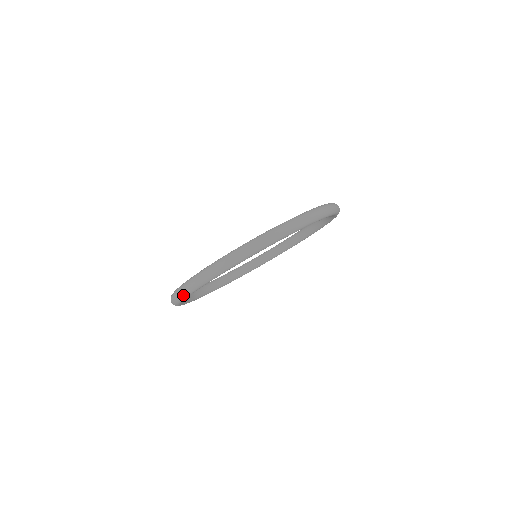
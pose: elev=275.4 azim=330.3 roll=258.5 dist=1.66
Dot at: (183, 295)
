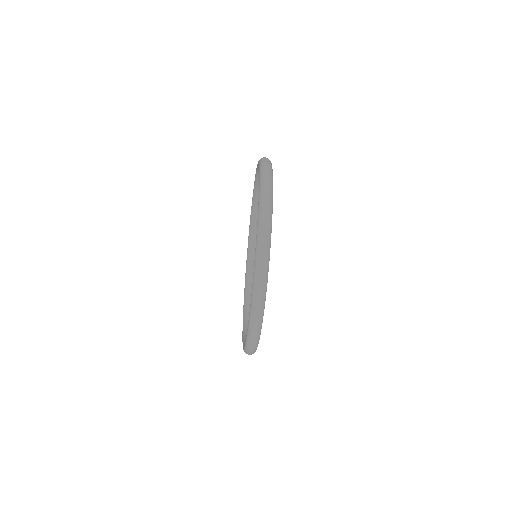
Dot at: (253, 353)
